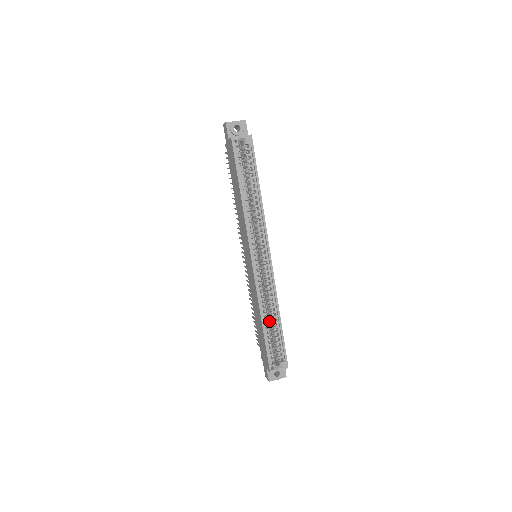
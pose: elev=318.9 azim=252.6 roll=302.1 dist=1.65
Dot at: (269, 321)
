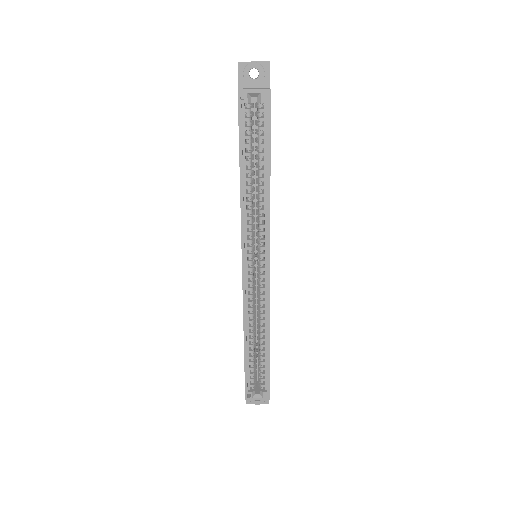
Dot at: occluded
